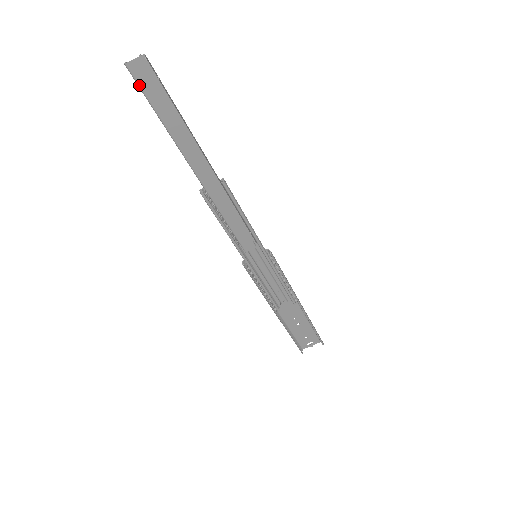
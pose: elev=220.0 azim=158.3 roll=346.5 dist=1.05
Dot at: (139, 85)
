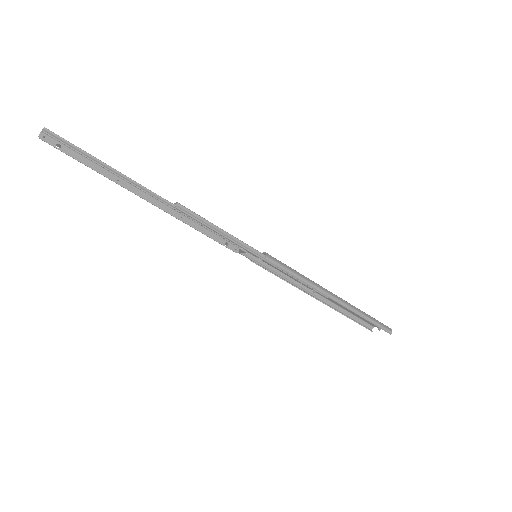
Dot at: (59, 146)
